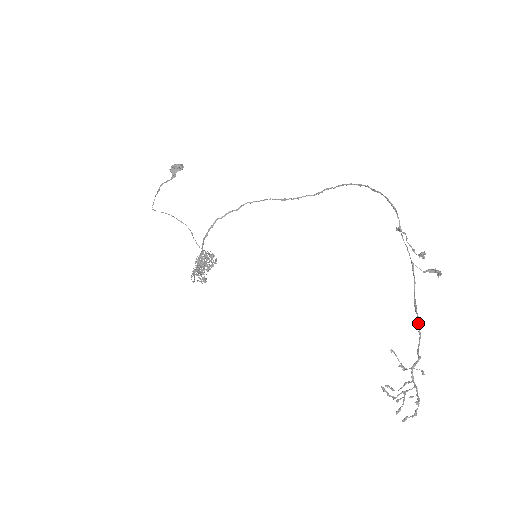
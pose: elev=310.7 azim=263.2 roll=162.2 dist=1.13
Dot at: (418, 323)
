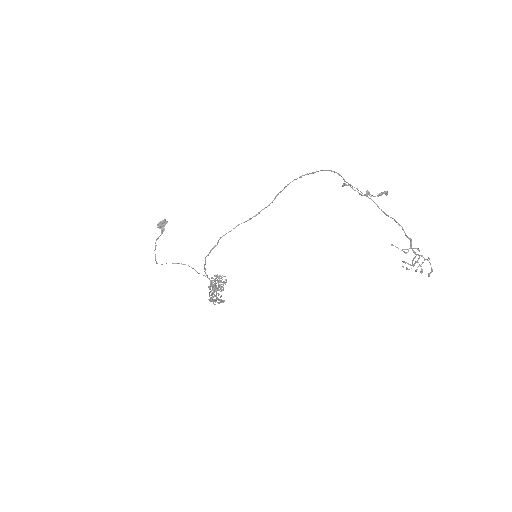
Dot at: (395, 221)
